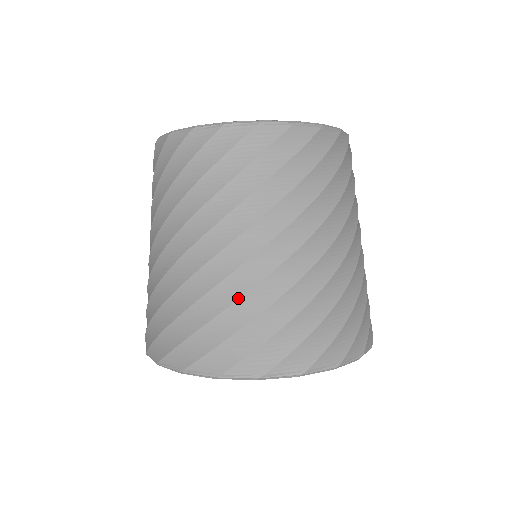
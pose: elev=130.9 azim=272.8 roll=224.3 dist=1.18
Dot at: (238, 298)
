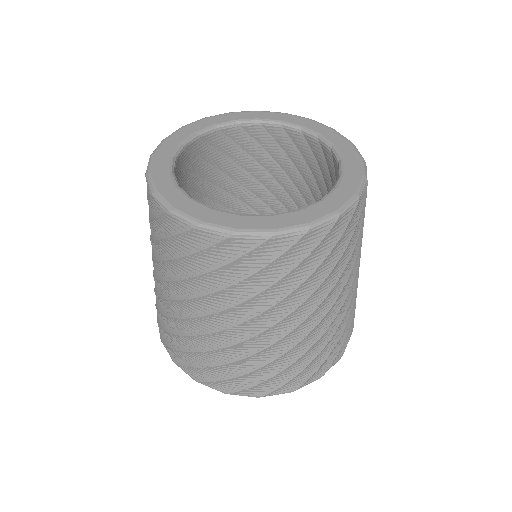
Dot at: (163, 314)
